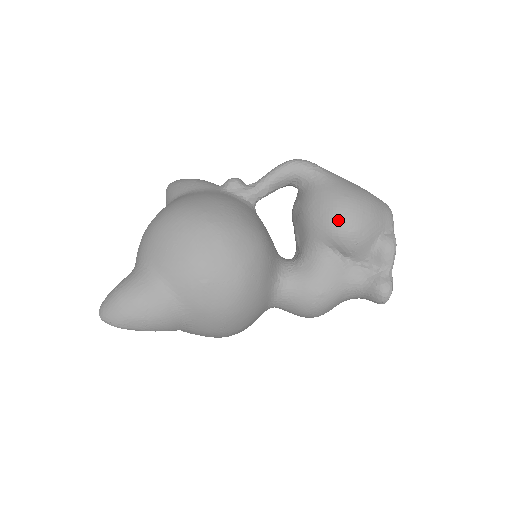
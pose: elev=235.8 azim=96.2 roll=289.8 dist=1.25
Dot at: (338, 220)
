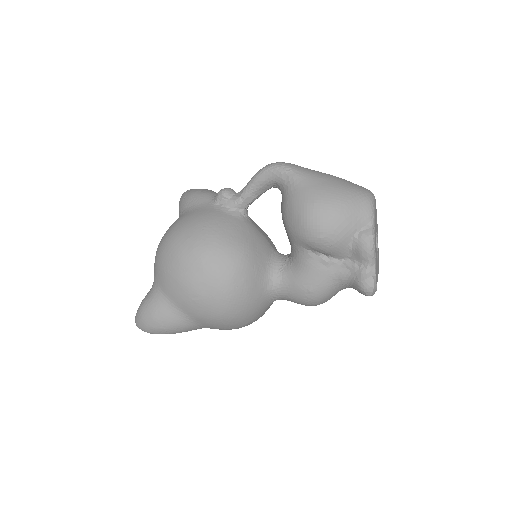
Dot at: (306, 228)
